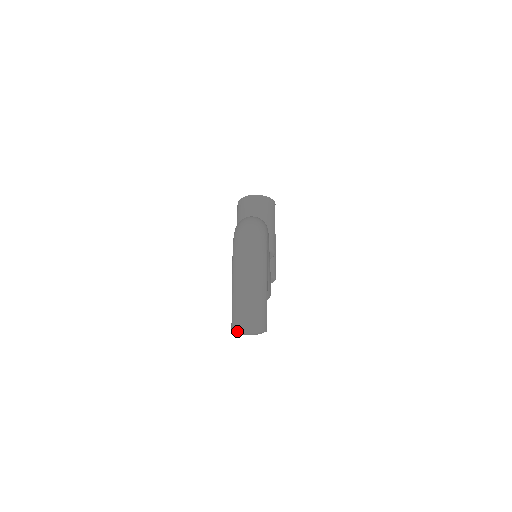
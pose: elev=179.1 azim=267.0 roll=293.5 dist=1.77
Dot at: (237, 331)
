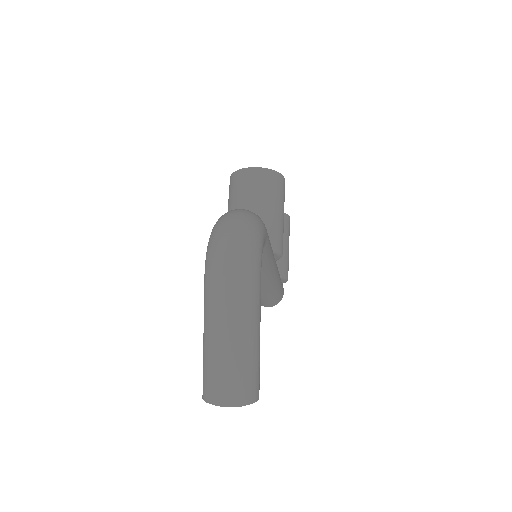
Dot at: (209, 403)
